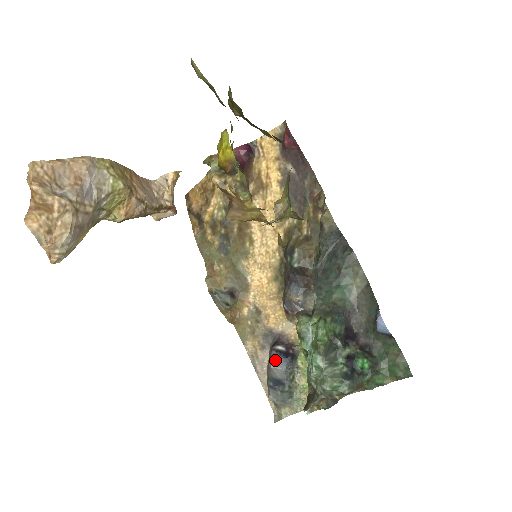
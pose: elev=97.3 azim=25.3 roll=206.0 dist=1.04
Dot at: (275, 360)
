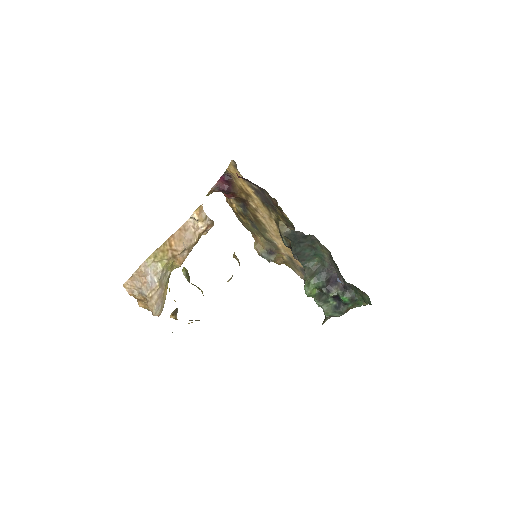
Dot at: occluded
